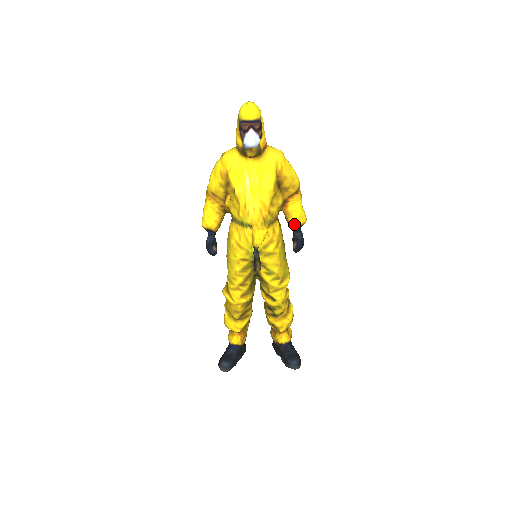
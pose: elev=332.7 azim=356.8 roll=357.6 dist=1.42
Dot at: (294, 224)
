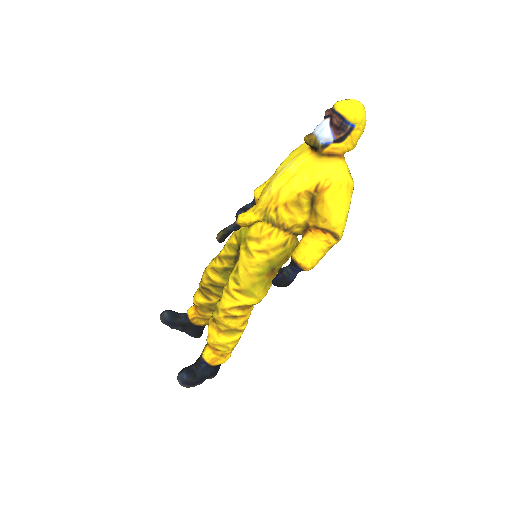
Dot at: (293, 254)
